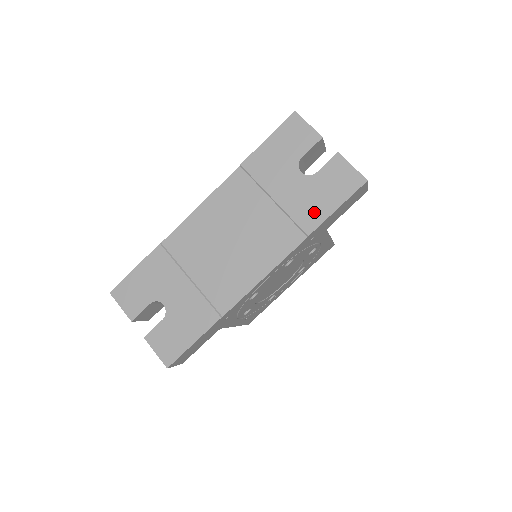
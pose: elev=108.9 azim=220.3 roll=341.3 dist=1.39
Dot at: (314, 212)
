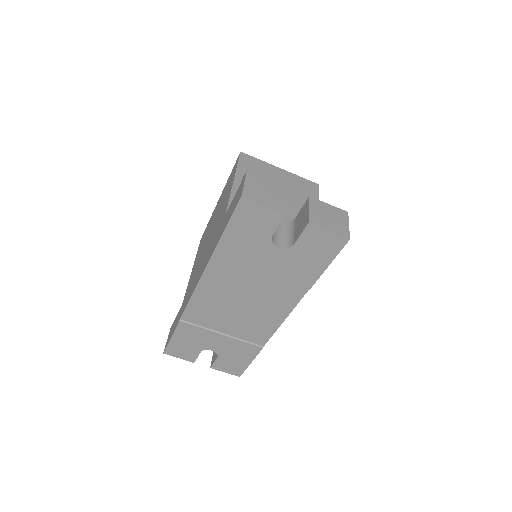
Dot at: (307, 273)
